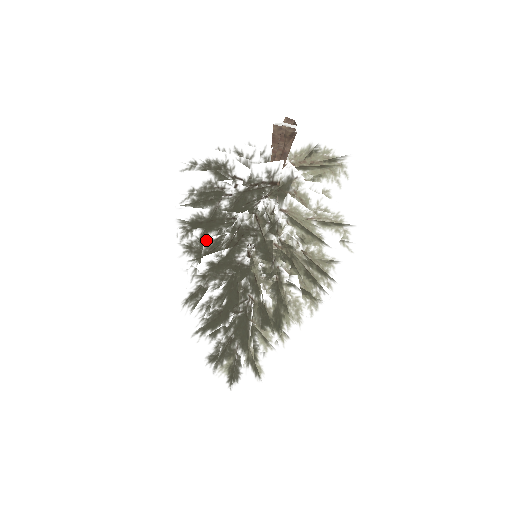
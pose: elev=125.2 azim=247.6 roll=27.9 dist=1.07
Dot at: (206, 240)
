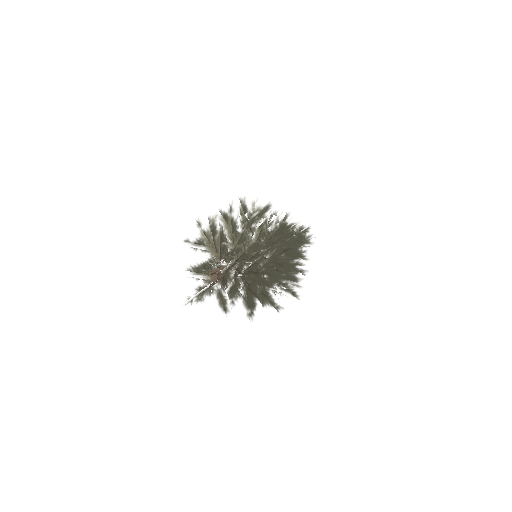
Dot at: occluded
